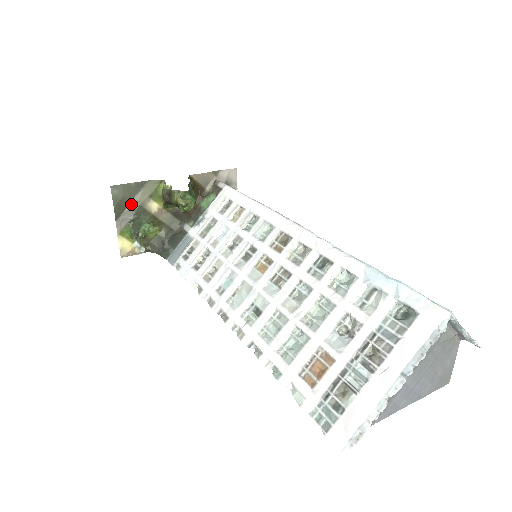
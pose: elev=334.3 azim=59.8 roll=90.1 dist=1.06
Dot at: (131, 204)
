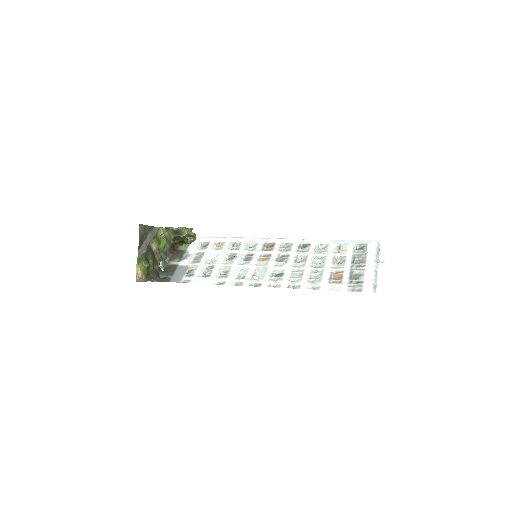
Dot at: (145, 241)
